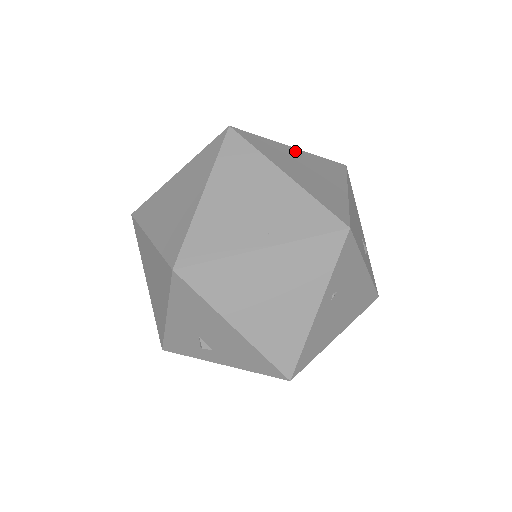
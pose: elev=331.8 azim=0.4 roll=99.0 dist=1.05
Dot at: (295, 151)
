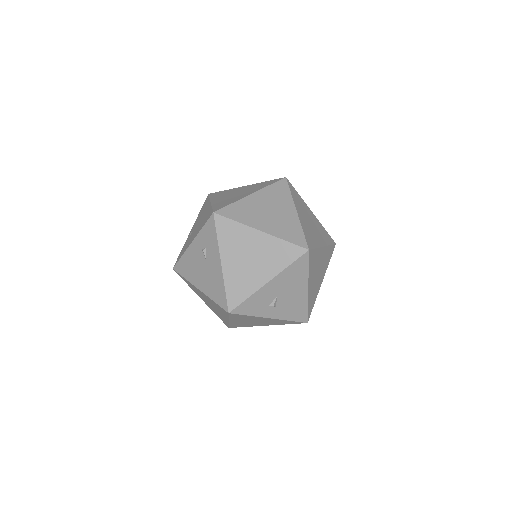
Dot at: occluded
